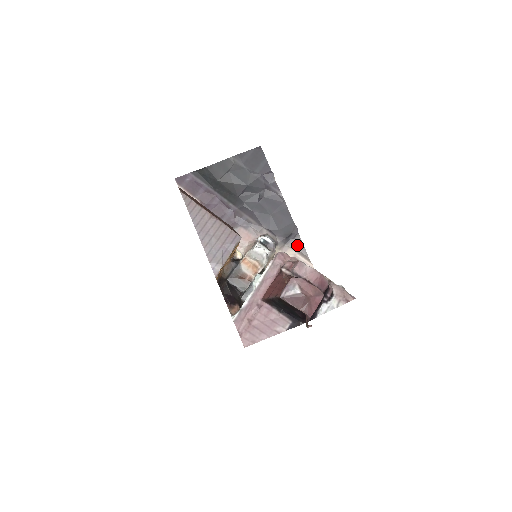
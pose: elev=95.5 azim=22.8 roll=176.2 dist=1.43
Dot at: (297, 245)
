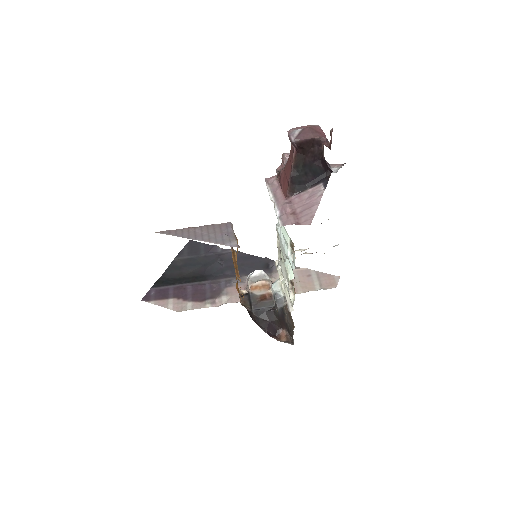
Dot at: occluded
